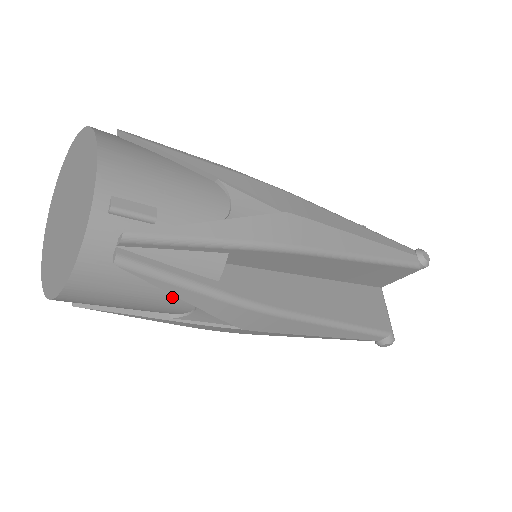
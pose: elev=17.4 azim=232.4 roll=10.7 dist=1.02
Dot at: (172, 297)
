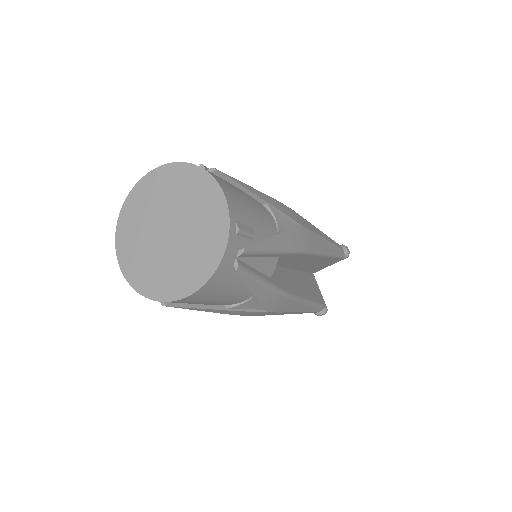
Dot at: (244, 292)
